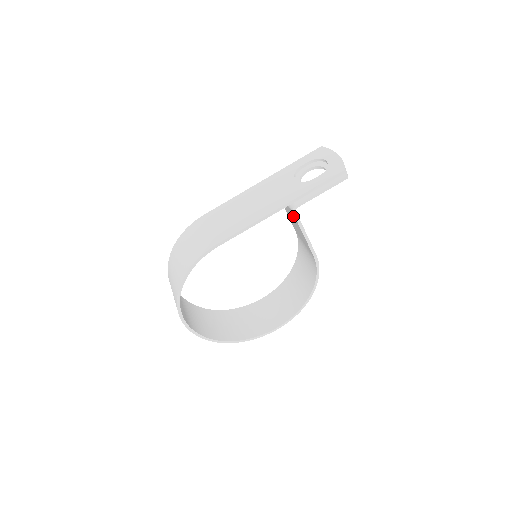
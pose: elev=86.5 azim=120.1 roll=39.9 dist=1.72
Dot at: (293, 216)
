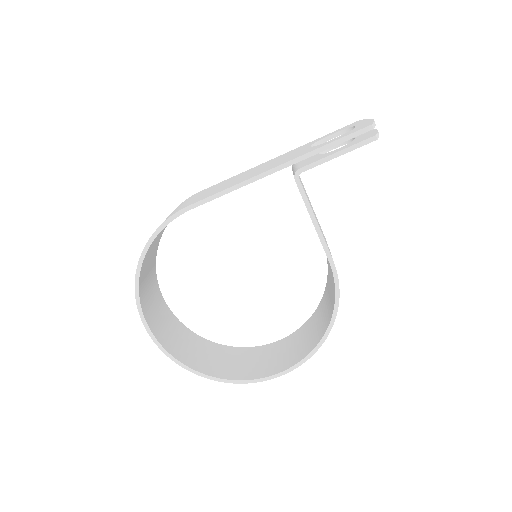
Dot at: occluded
